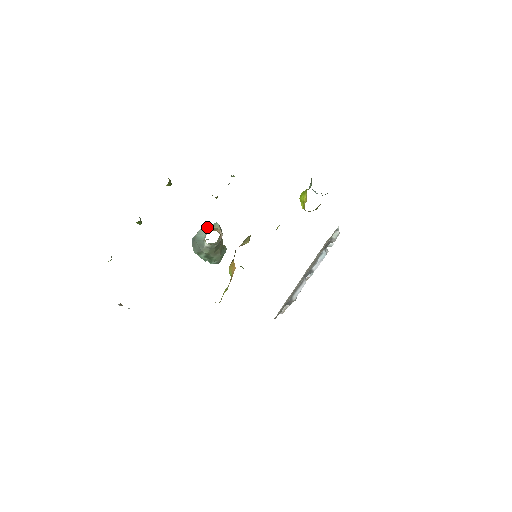
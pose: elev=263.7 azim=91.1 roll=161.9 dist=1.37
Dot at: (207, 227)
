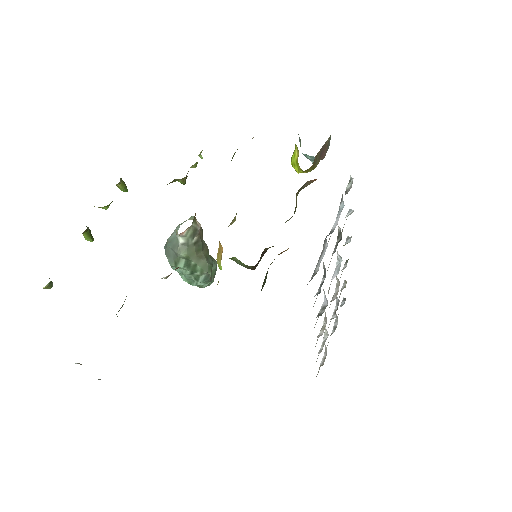
Dot at: (180, 224)
